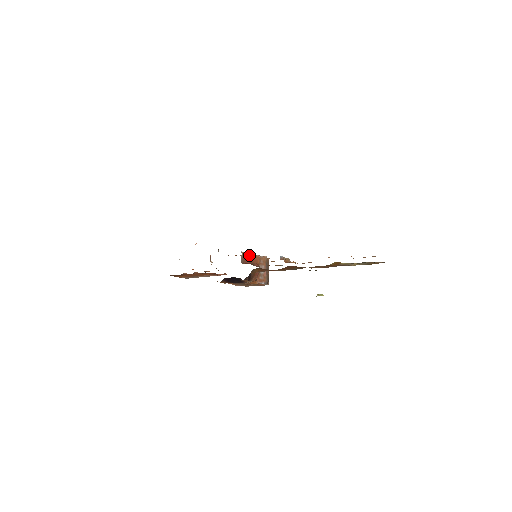
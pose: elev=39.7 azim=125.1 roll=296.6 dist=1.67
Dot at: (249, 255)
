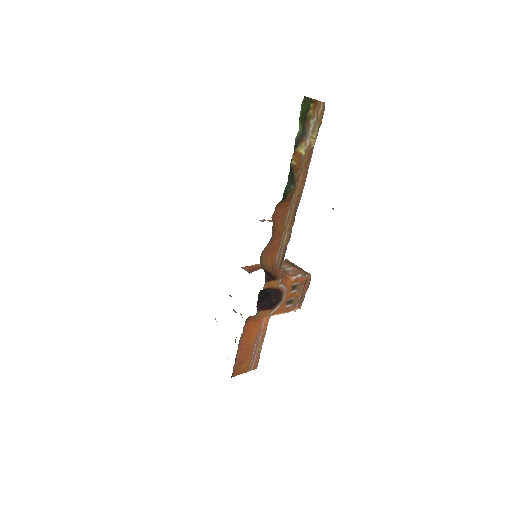
Dot at: (254, 266)
